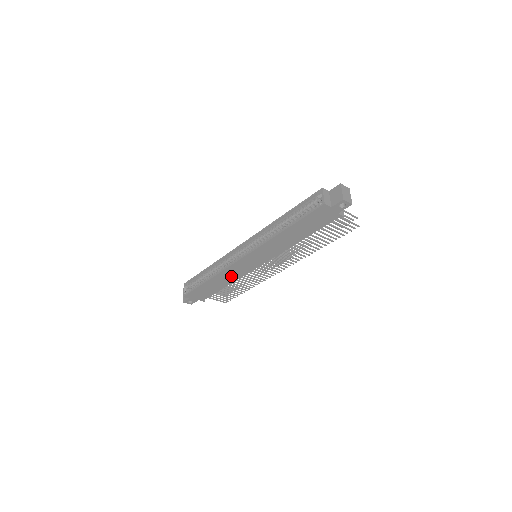
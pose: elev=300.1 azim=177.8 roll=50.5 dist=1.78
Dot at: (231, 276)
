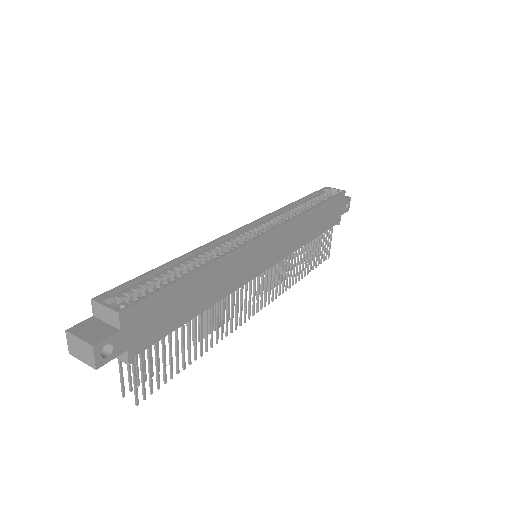
Dot at: (229, 277)
